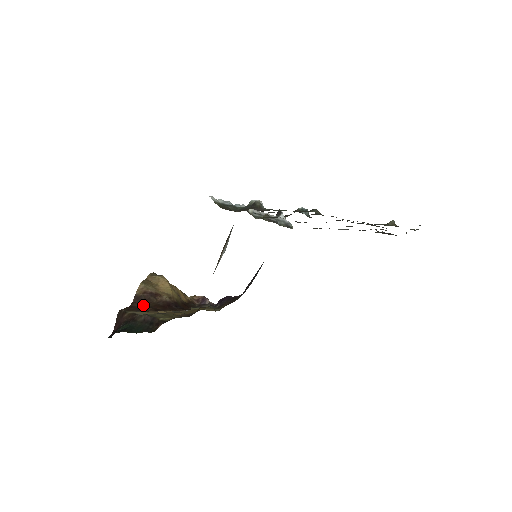
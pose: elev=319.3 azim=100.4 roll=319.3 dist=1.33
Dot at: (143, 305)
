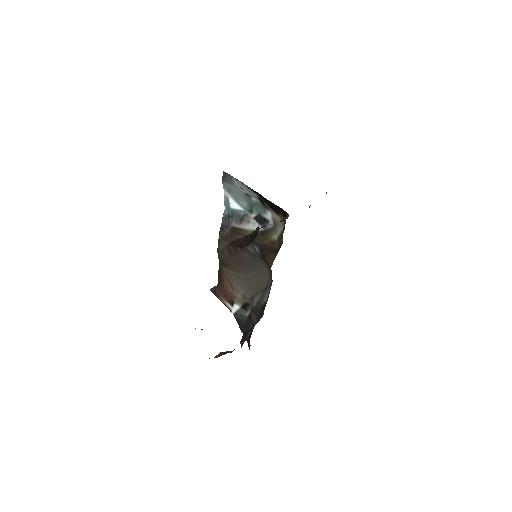
Dot at: occluded
